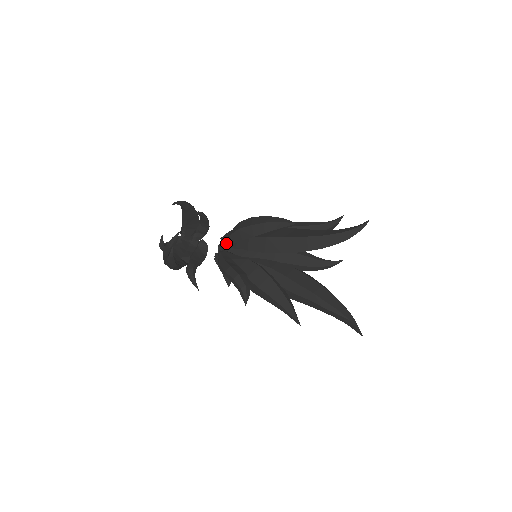
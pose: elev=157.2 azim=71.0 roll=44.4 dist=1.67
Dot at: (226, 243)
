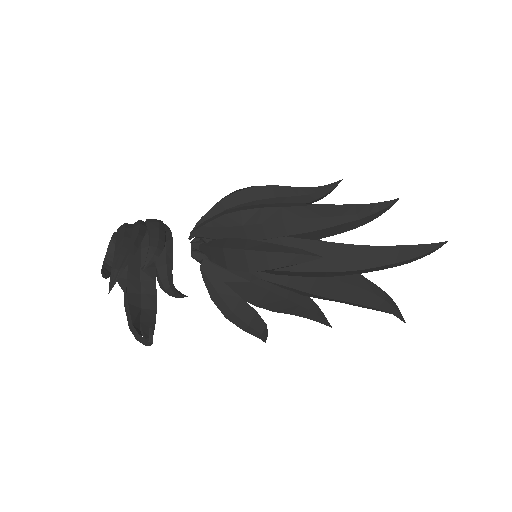
Dot at: (206, 255)
